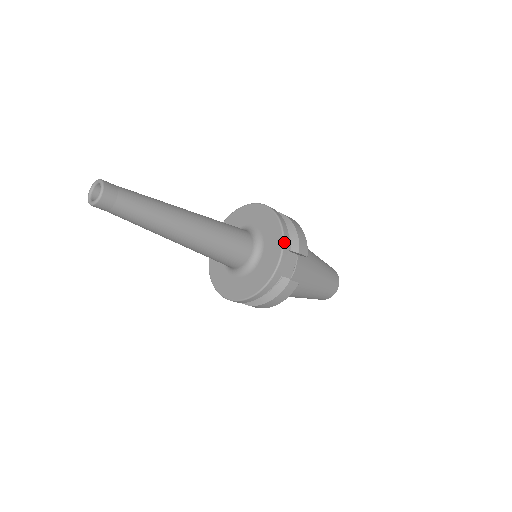
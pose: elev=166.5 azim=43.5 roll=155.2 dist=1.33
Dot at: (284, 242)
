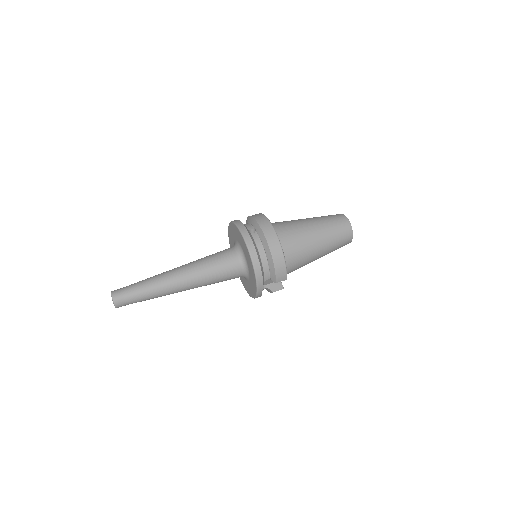
Dot at: (258, 287)
